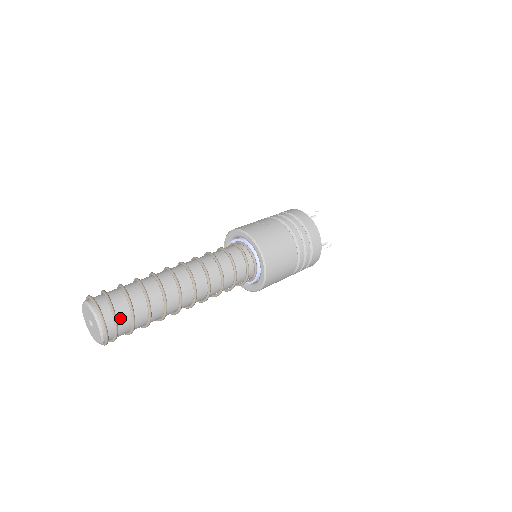
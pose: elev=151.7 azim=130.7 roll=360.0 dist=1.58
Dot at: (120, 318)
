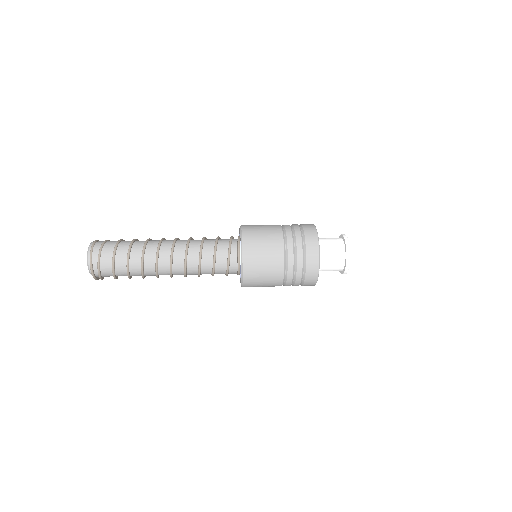
Dot at: (104, 251)
